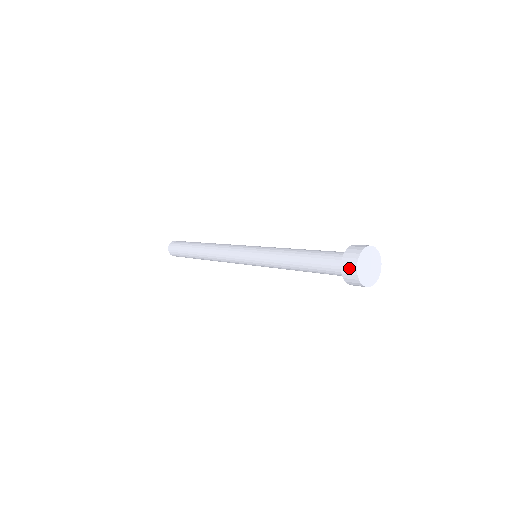
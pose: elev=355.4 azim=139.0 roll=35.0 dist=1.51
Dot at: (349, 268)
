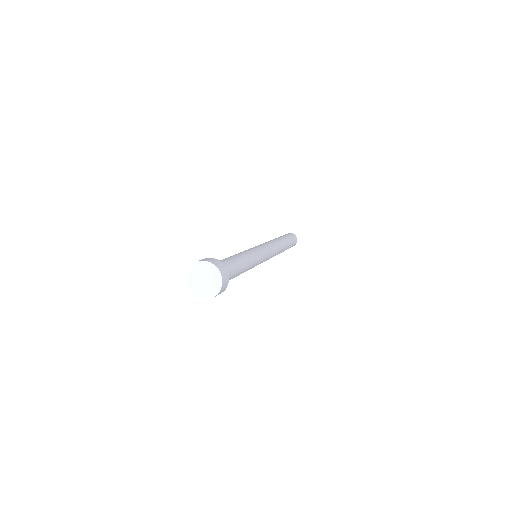
Dot at: occluded
